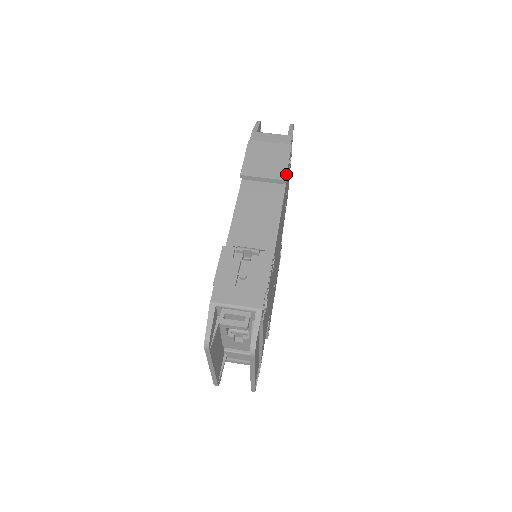
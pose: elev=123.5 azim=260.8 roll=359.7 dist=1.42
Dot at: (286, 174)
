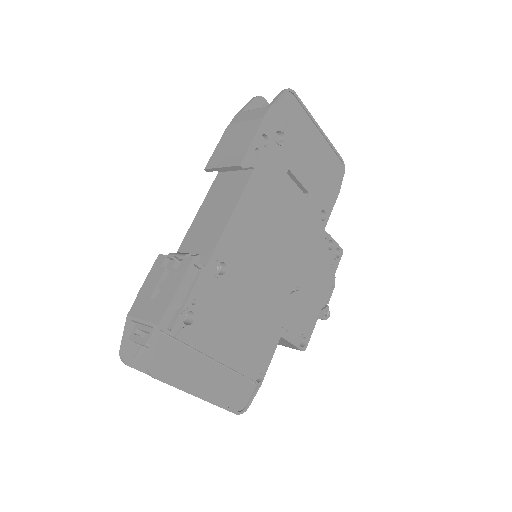
Dot at: (243, 157)
